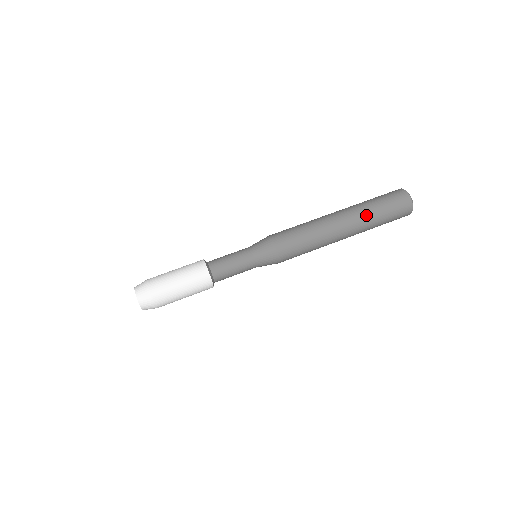
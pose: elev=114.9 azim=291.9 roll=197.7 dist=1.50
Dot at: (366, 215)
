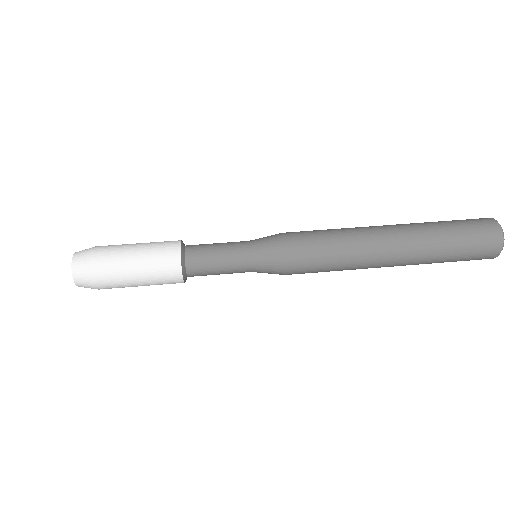
Dot at: (429, 255)
